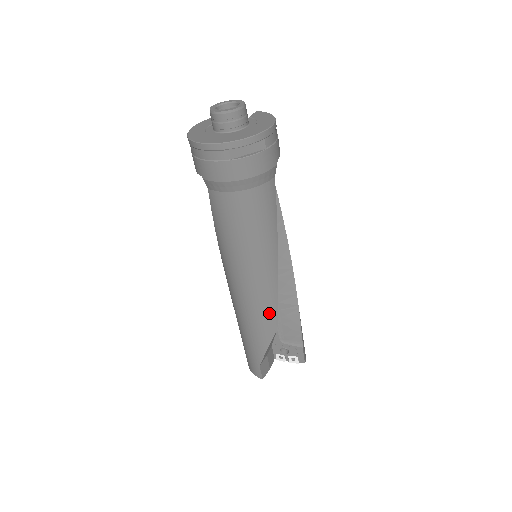
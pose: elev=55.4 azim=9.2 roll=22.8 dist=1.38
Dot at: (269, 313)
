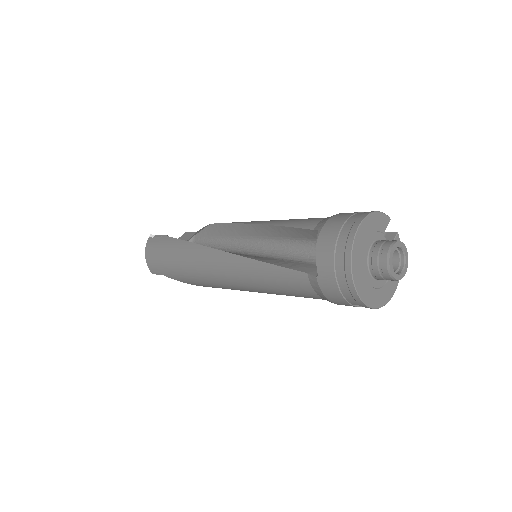
Dot at: occluded
